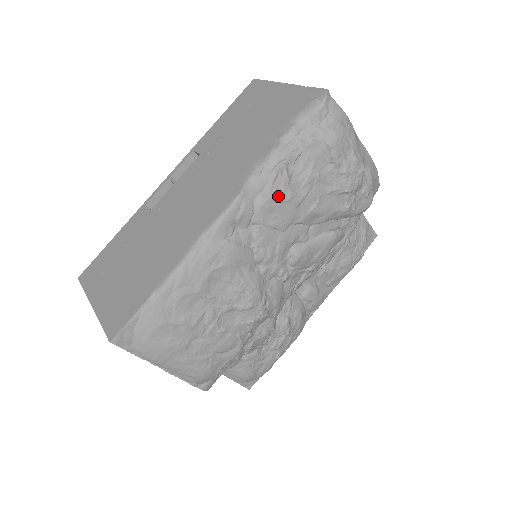
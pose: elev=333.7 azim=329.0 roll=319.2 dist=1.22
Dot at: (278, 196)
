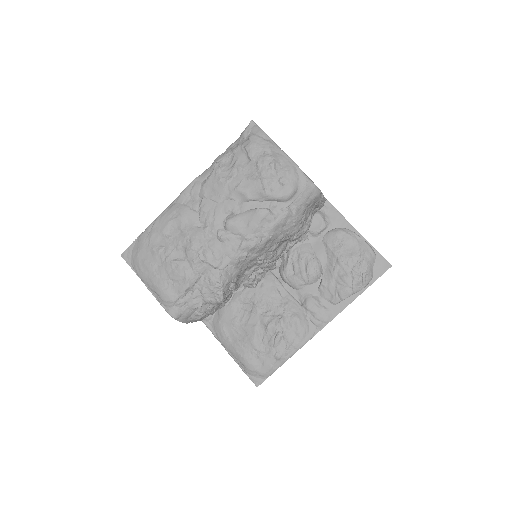
Dot at: (213, 179)
